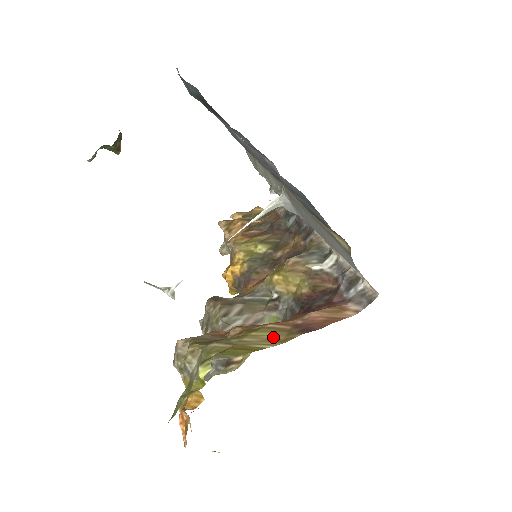
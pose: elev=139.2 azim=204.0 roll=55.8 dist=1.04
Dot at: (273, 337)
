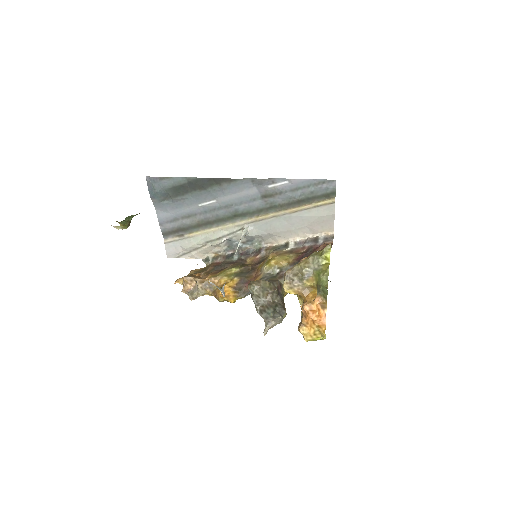
Dot at: occluded
